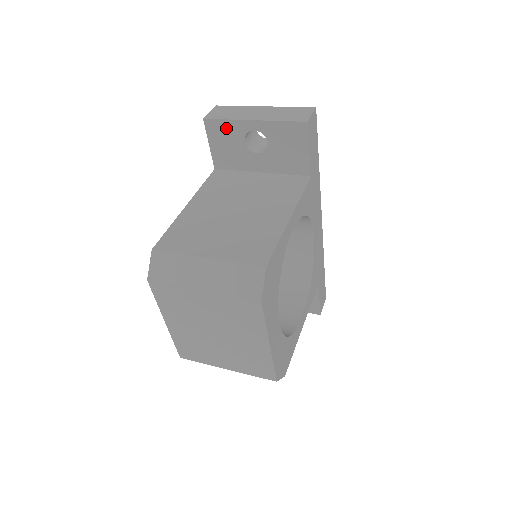
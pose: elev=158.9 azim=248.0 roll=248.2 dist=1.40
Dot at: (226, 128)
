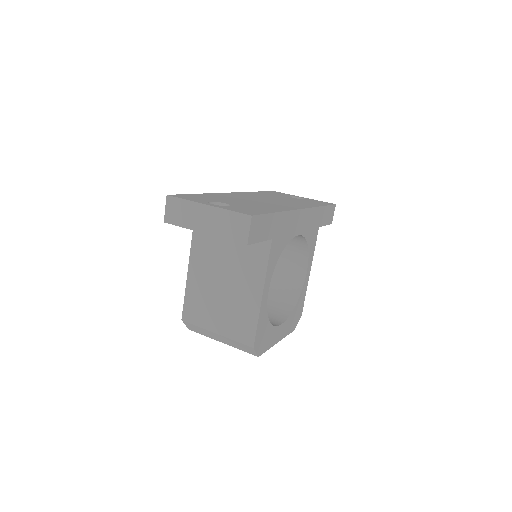
Dot at: occluded
